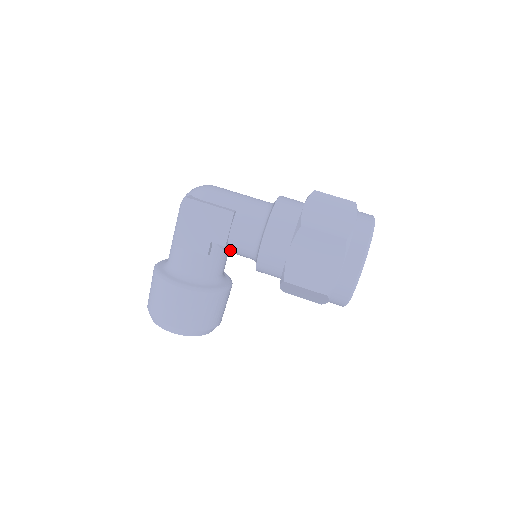
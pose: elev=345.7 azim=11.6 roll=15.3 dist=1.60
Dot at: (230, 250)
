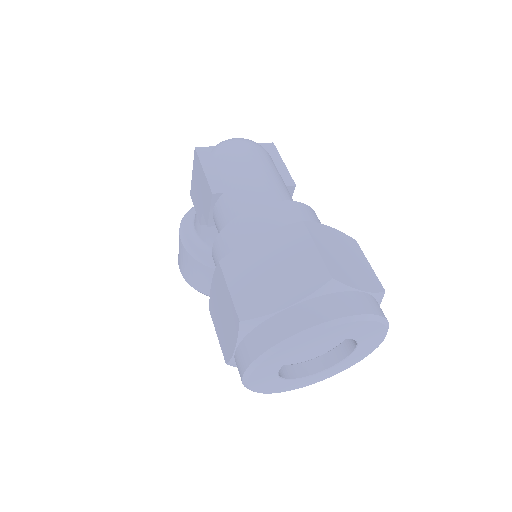
Dot at: occluded
